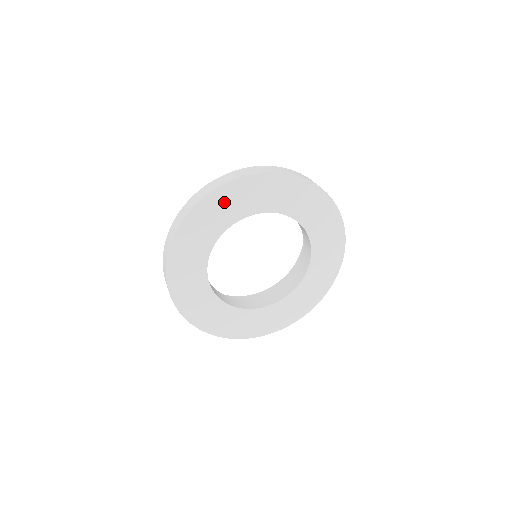
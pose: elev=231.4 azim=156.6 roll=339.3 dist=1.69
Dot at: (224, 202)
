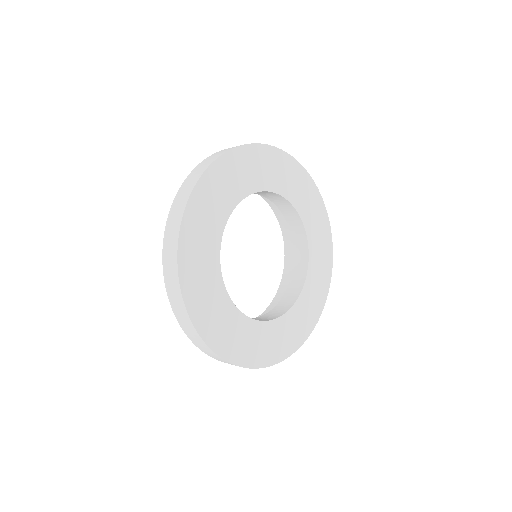
Dot at: (201, 214)
